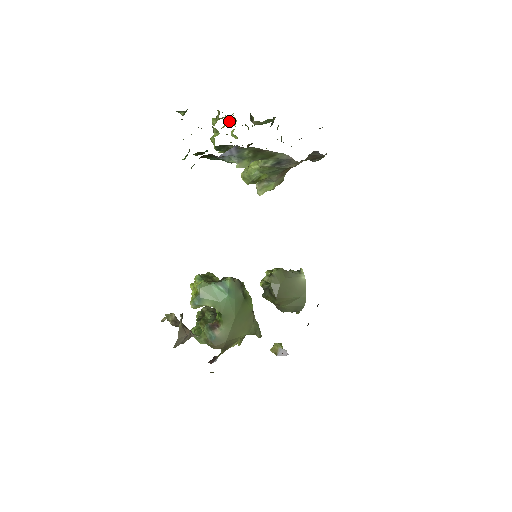
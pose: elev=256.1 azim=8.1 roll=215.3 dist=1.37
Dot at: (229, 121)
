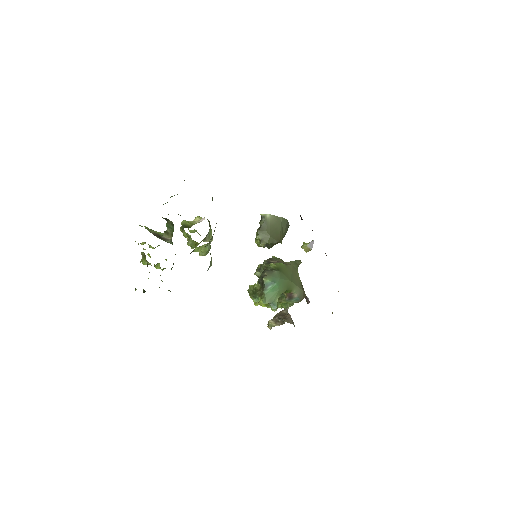
Dot at: occluded
